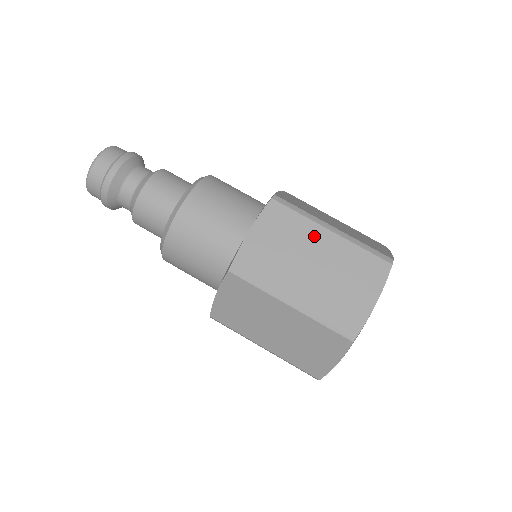
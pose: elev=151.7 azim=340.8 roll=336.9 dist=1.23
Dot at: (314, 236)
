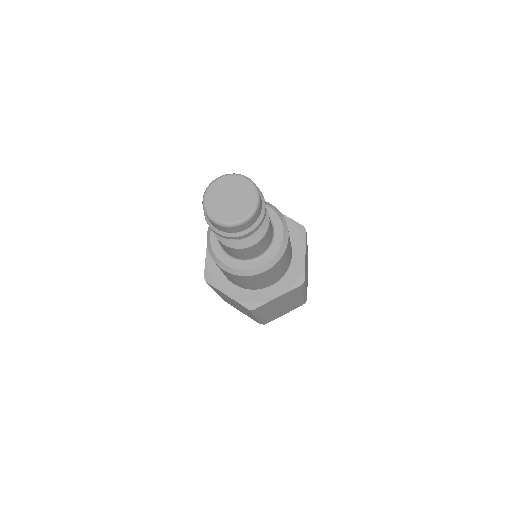
Dot at: occluded
